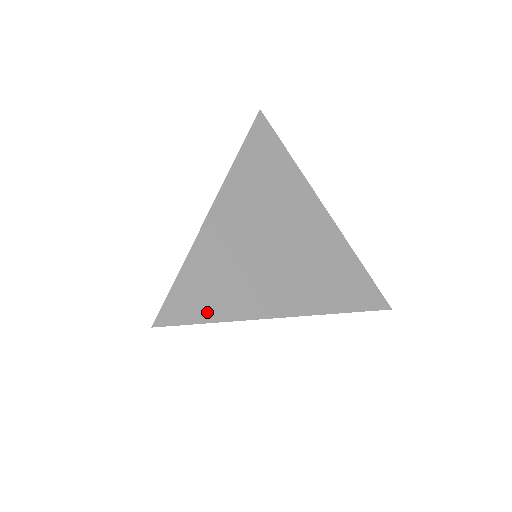
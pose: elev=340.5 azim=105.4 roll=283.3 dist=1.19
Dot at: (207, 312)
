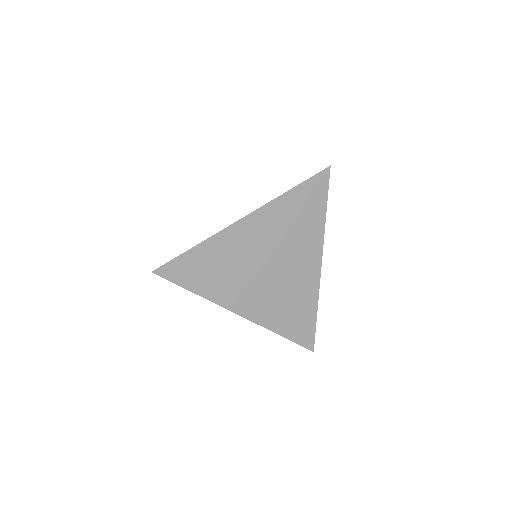
Dot at: (192, 283)
